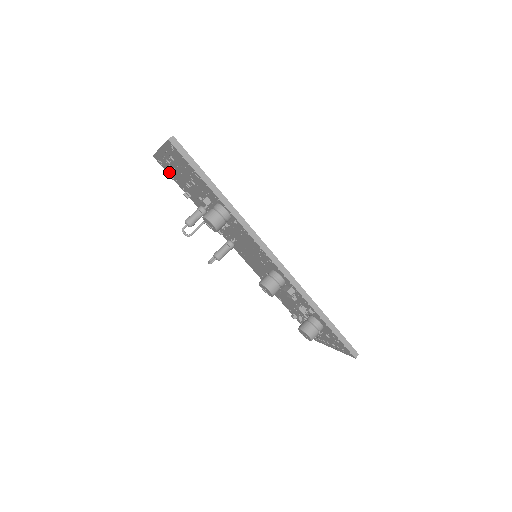
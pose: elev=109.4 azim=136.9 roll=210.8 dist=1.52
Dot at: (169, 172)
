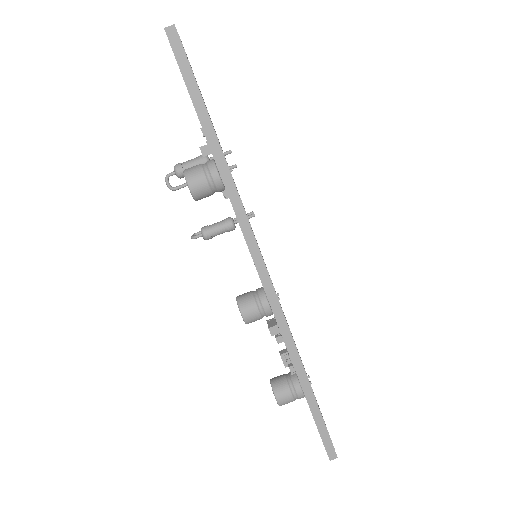
Dot at: occluded
